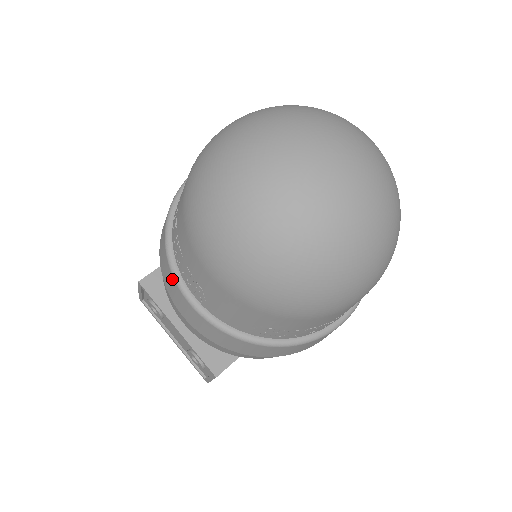
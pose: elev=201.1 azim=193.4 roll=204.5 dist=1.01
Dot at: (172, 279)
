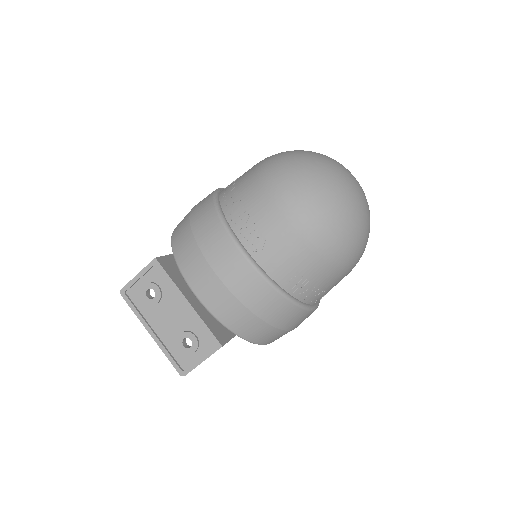
Dot at: (226, 238)
